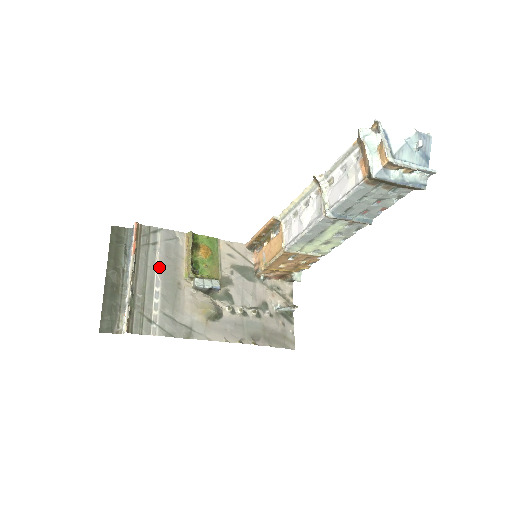
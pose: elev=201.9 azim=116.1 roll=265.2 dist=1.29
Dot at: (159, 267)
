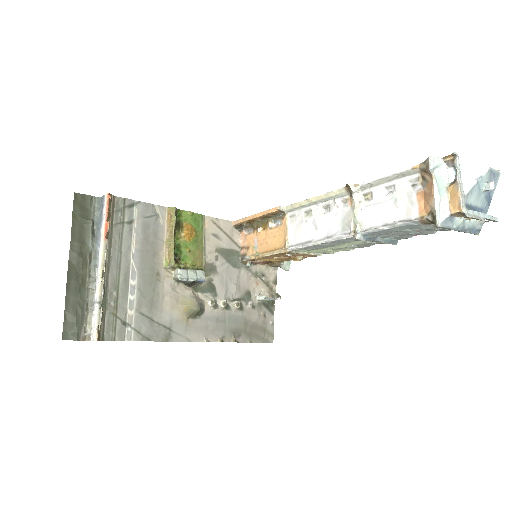
Dot at: (135, 253)
